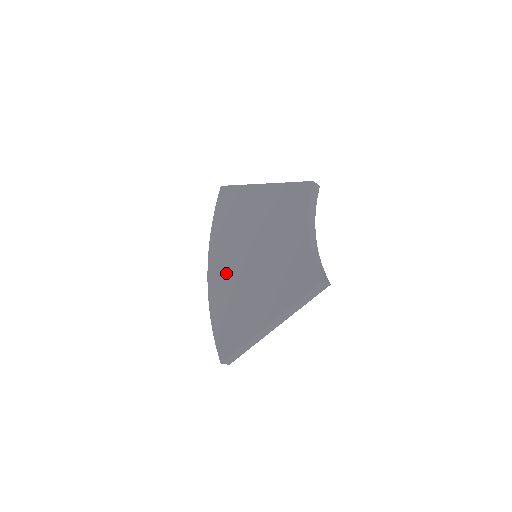
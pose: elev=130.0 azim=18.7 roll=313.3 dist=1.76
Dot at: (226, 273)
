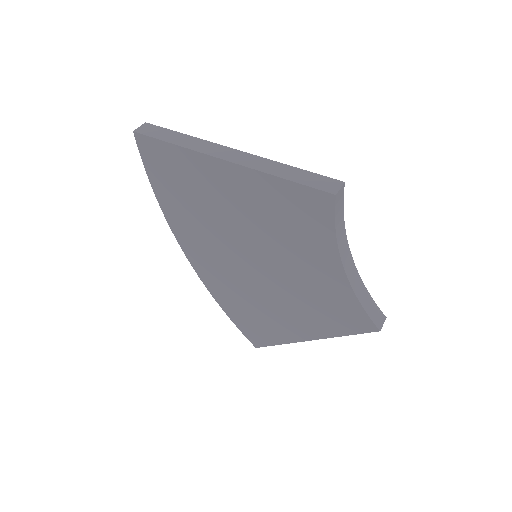
Dot at: (218, 269)
